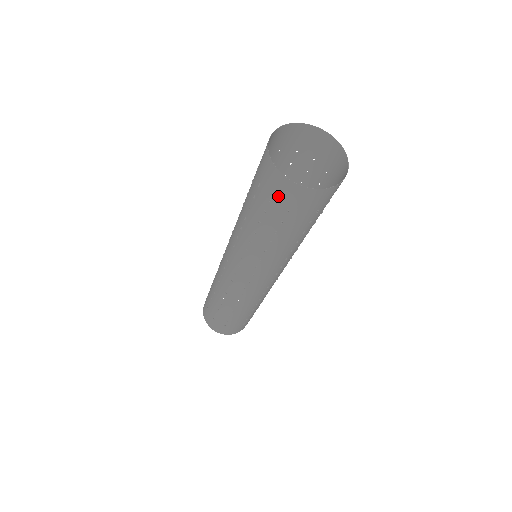
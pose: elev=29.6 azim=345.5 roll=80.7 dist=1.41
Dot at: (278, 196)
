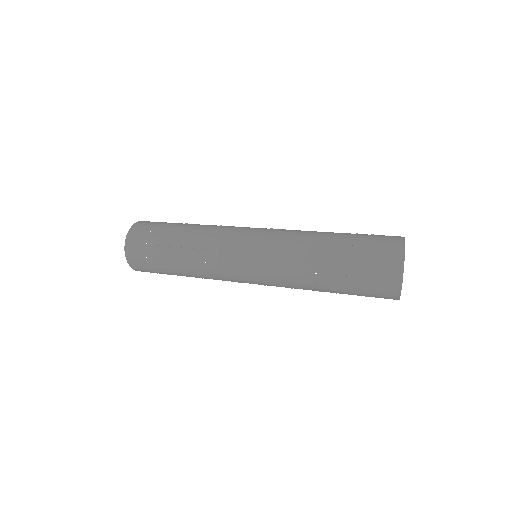
Dot at: (375, 294)
